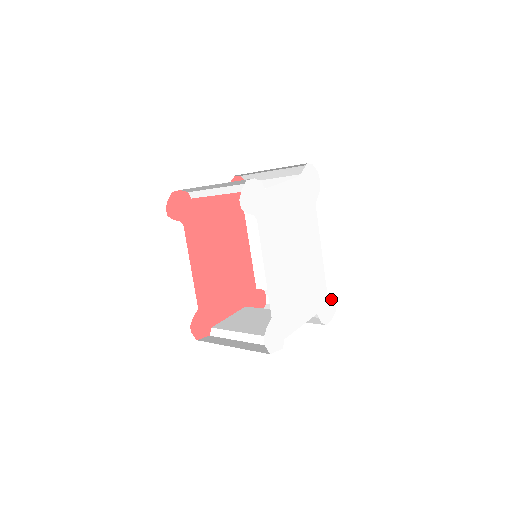
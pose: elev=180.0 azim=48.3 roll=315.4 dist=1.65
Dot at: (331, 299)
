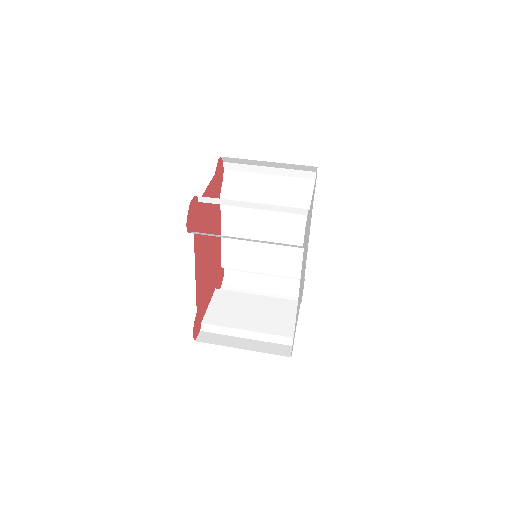
Dot at: occluded
